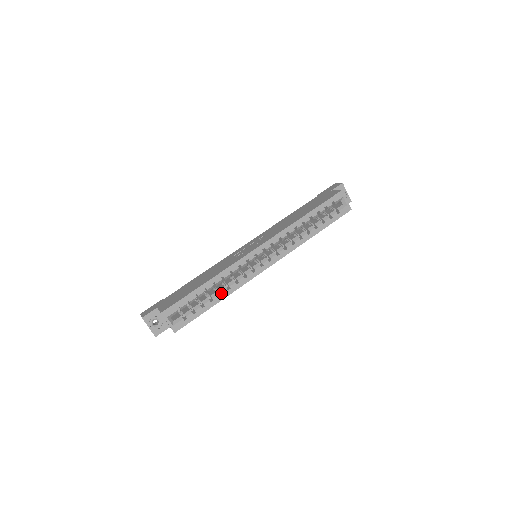
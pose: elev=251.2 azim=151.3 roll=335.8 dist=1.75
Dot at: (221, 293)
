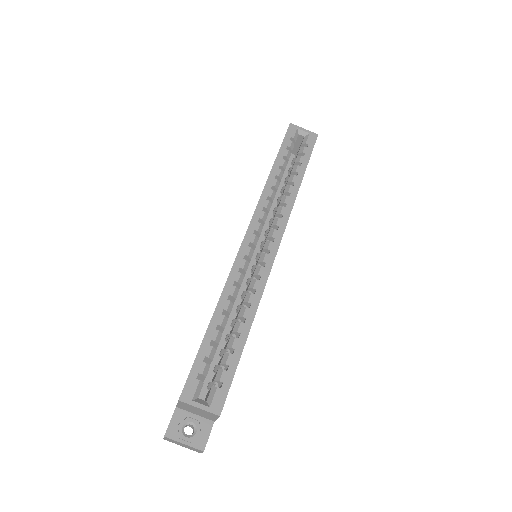
Dot at: (243, 318)
